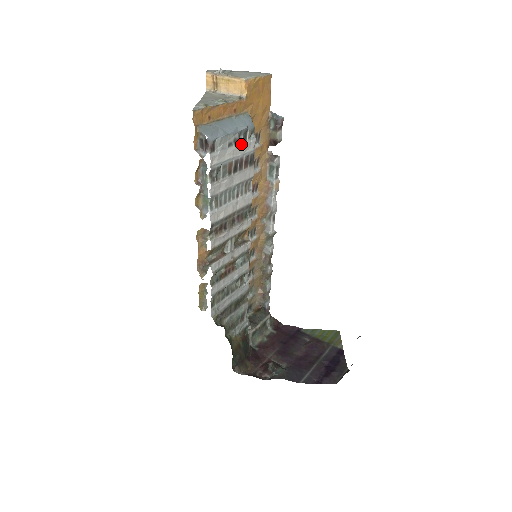
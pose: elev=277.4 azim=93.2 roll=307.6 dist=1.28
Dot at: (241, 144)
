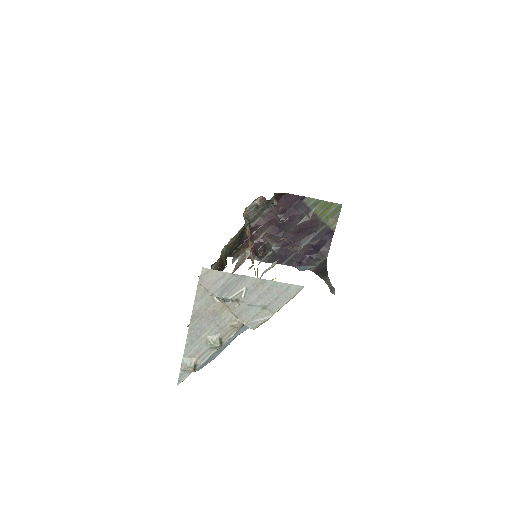
Dot at: occluded
